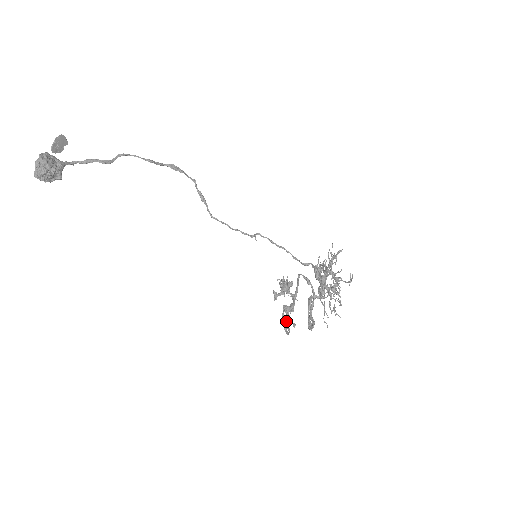
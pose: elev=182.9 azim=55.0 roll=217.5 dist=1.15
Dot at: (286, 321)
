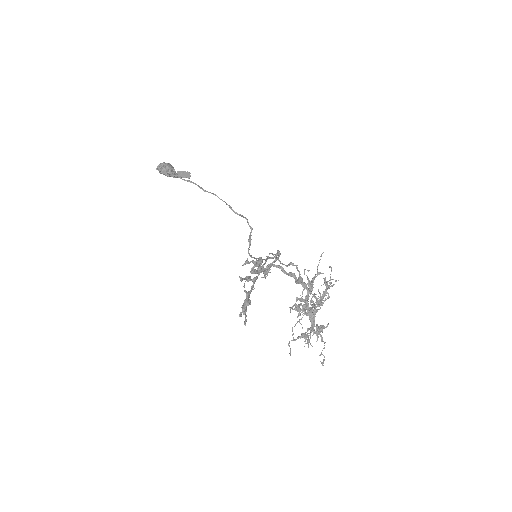
Dot at: (240, 278)
